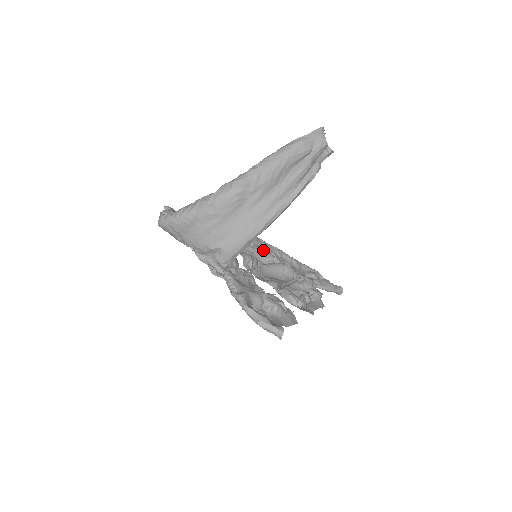
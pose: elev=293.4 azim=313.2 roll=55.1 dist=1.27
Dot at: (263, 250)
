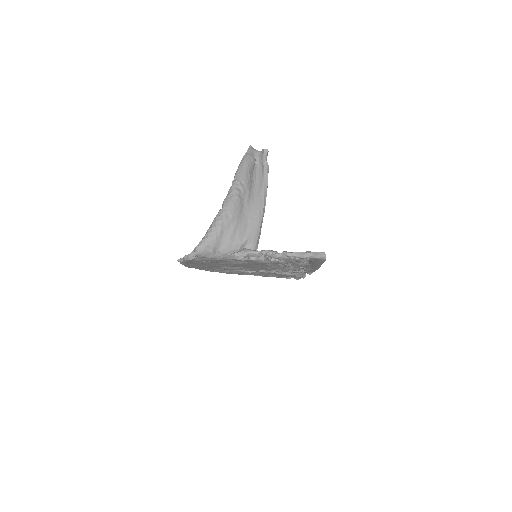
Dot at: occluded
